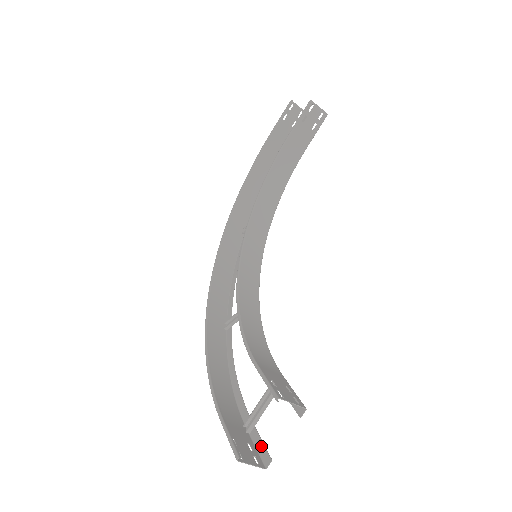
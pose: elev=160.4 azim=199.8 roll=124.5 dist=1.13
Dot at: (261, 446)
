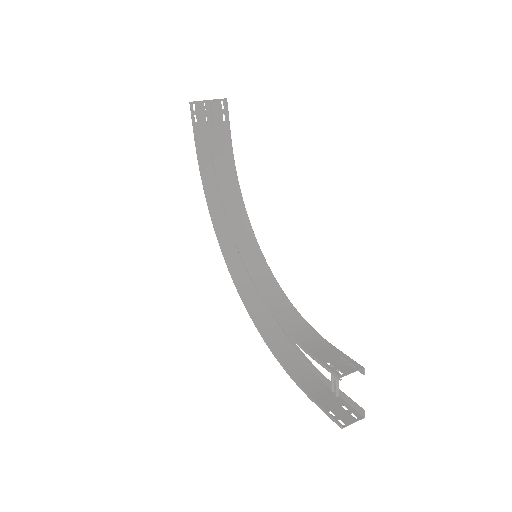
Dot at: (352, 403)
